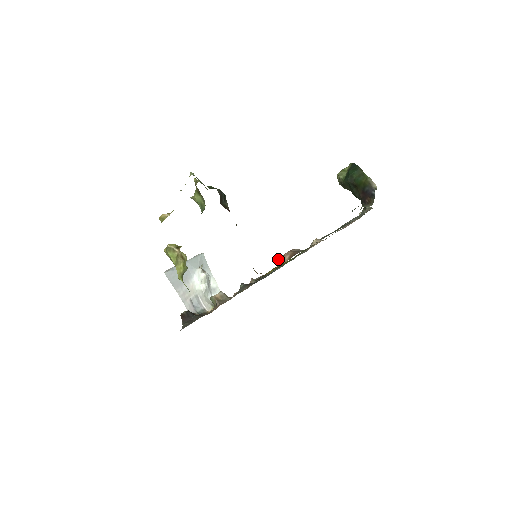
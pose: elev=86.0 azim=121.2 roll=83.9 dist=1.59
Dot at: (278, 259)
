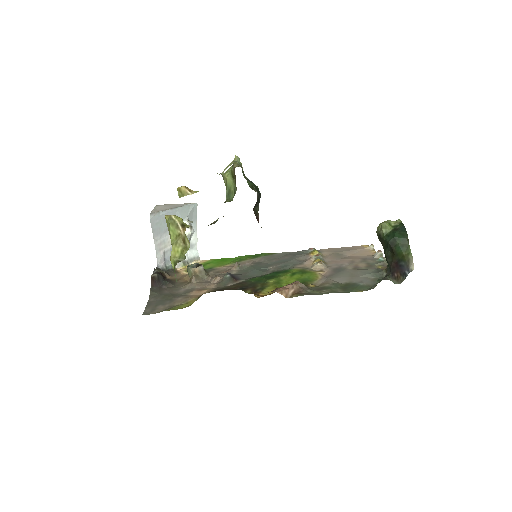
Dot at: (282, 291)
